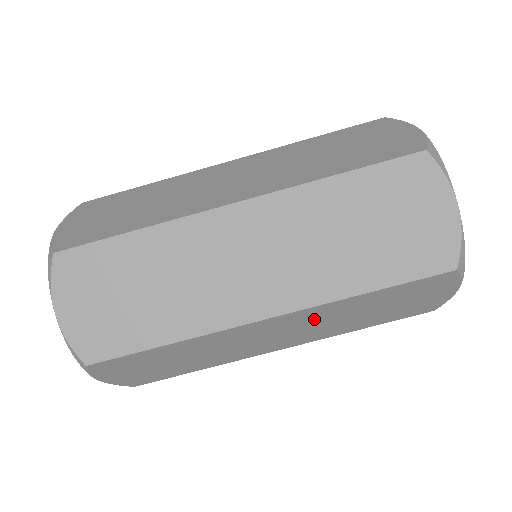
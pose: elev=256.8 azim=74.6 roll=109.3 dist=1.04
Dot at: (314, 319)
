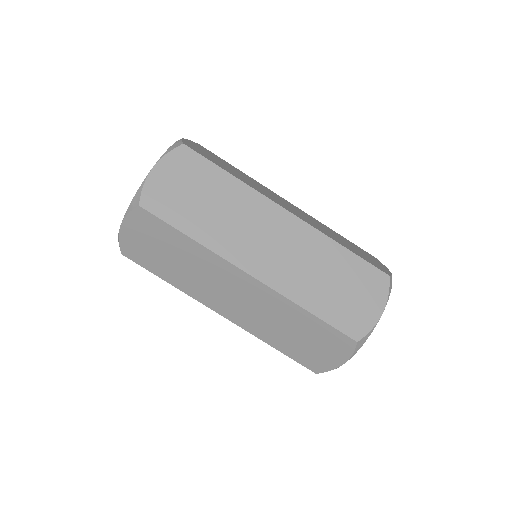
Dot at: occluded
